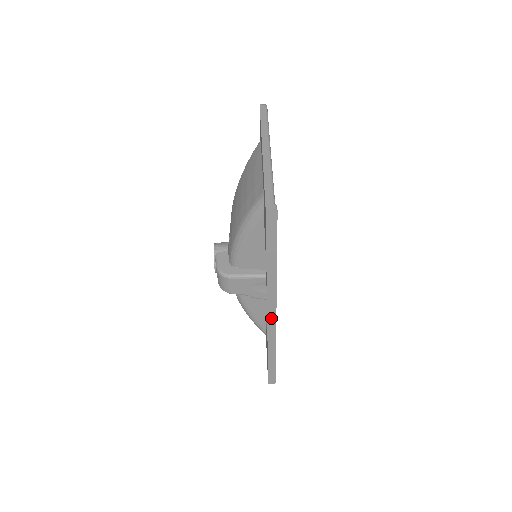
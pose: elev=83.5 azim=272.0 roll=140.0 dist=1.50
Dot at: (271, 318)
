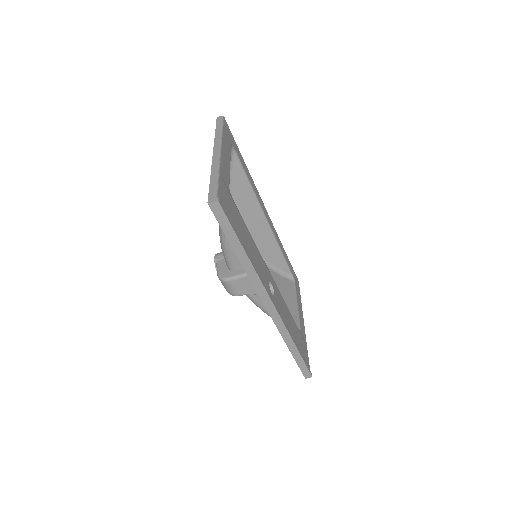
Dot at: (270, 309)
